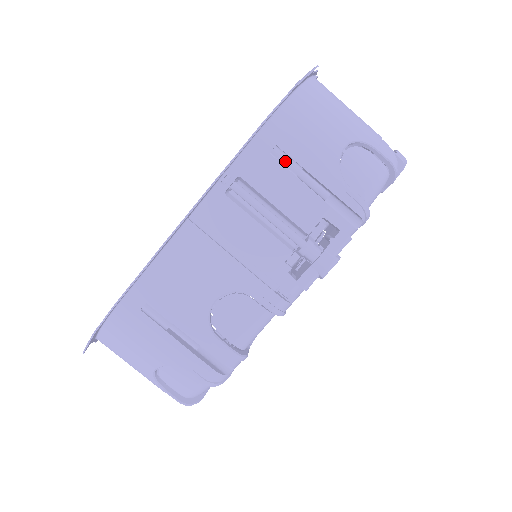
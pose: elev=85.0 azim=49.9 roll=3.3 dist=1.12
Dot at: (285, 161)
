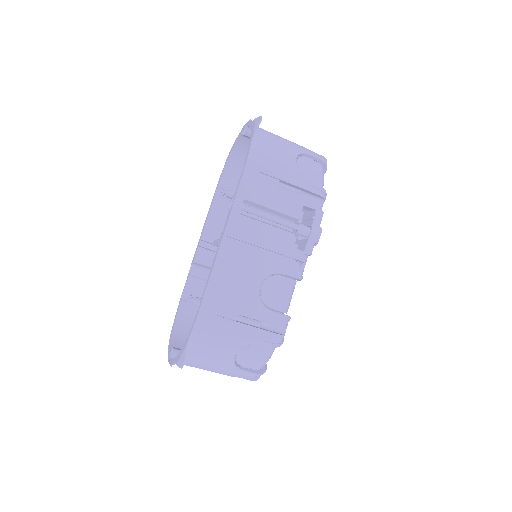
Dot at: (268, 180)
